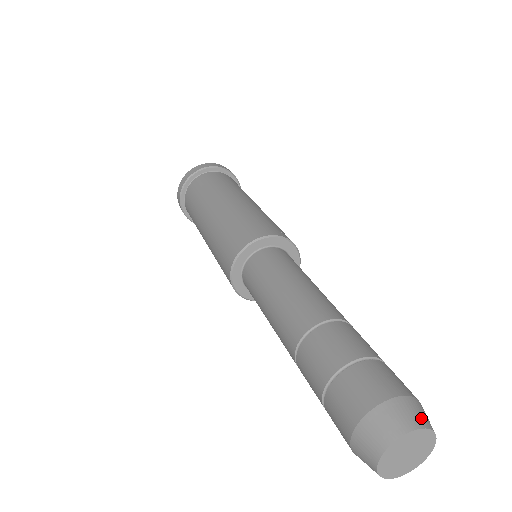
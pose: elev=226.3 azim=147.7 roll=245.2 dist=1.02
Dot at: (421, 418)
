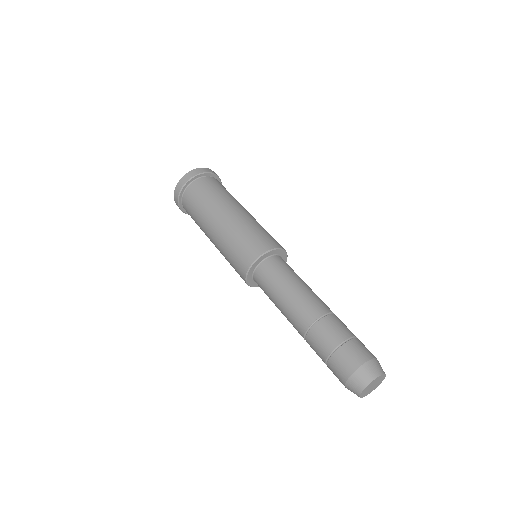
Dot at: (379, 370)
